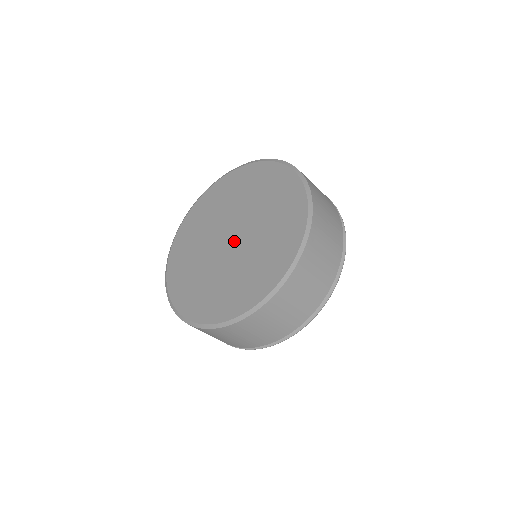
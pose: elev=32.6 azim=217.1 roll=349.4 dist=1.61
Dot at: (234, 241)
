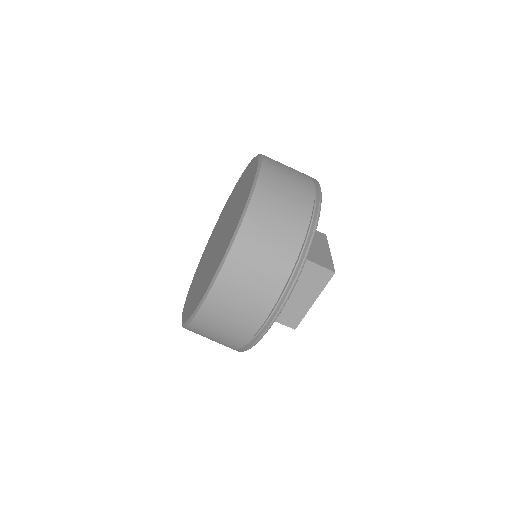
Dot at: (220, 236)
